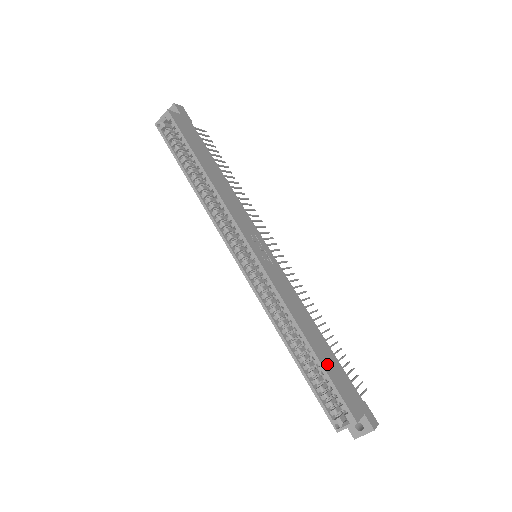
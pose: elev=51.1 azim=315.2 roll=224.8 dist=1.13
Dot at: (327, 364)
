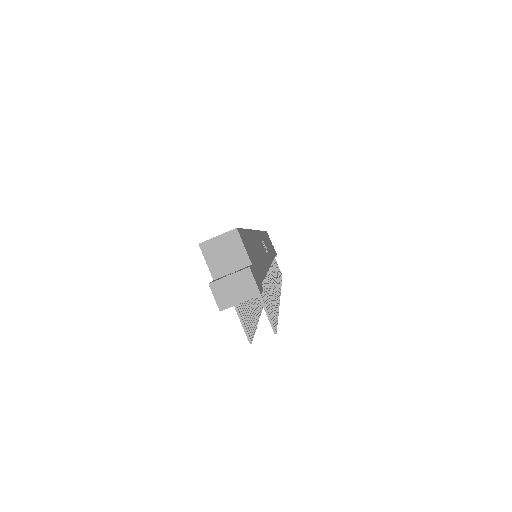
Dot at: (251, 242)
